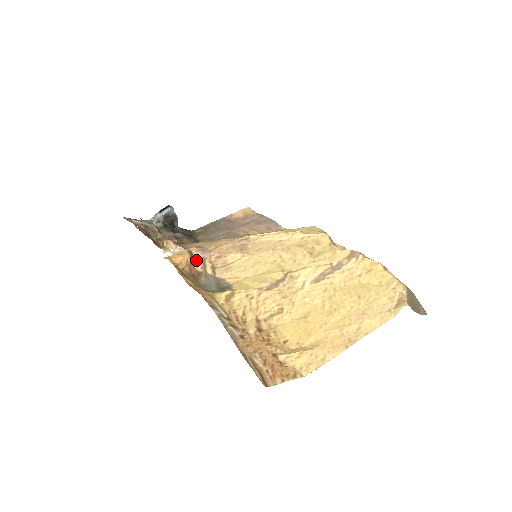
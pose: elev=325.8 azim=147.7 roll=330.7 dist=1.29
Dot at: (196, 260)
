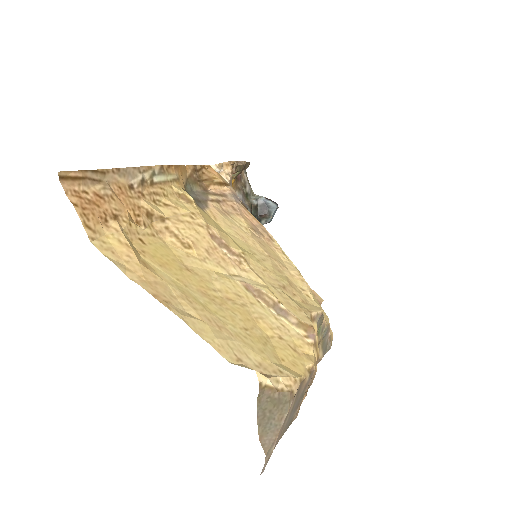
Dot at: (221, 189)
